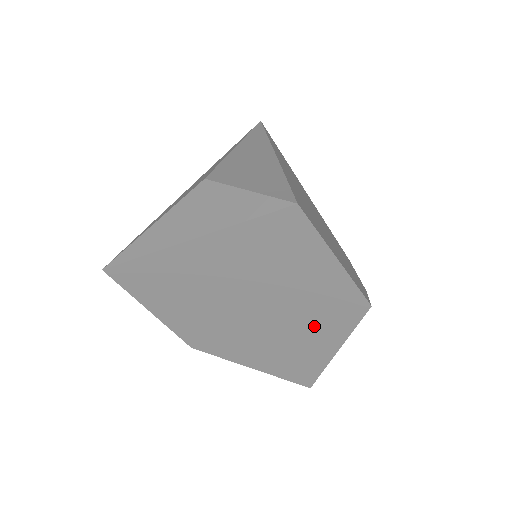
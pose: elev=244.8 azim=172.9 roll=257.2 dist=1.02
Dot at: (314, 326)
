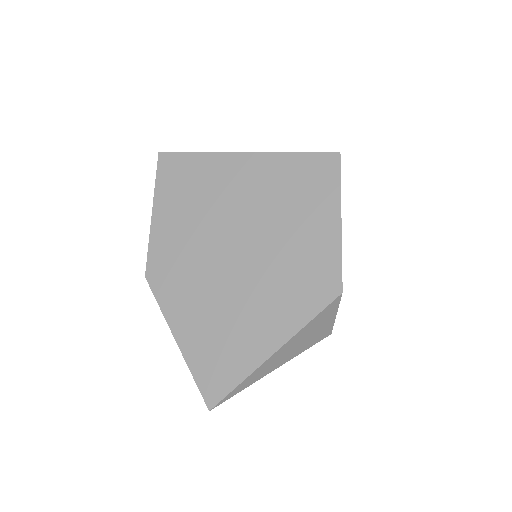
Dot at: (276, 298)
